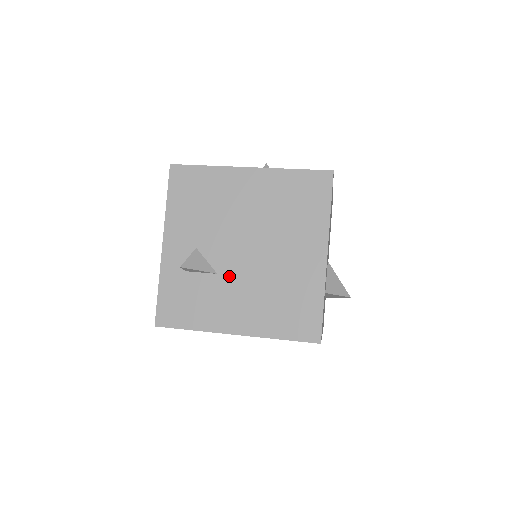
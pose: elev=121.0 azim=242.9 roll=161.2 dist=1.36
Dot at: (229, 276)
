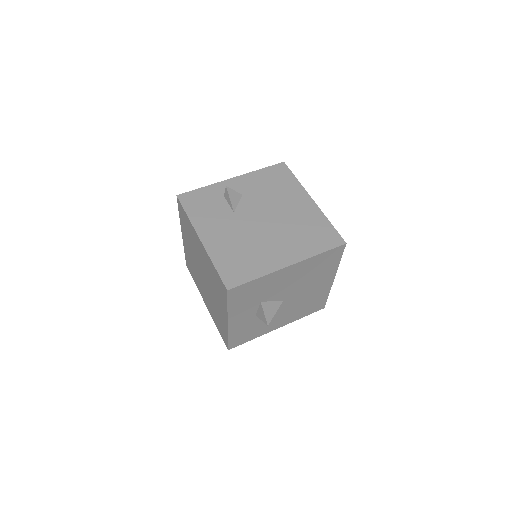
Dot at: (237, 219)
